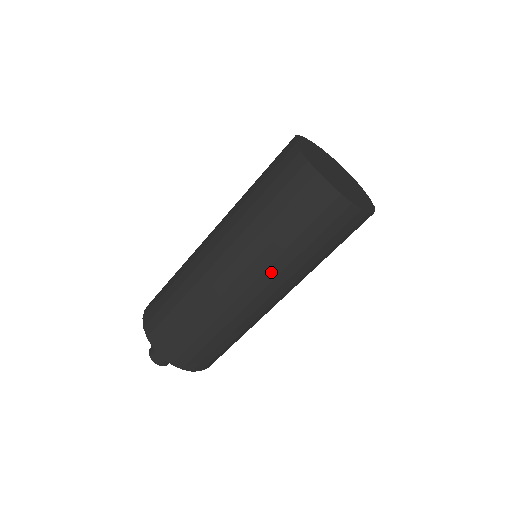
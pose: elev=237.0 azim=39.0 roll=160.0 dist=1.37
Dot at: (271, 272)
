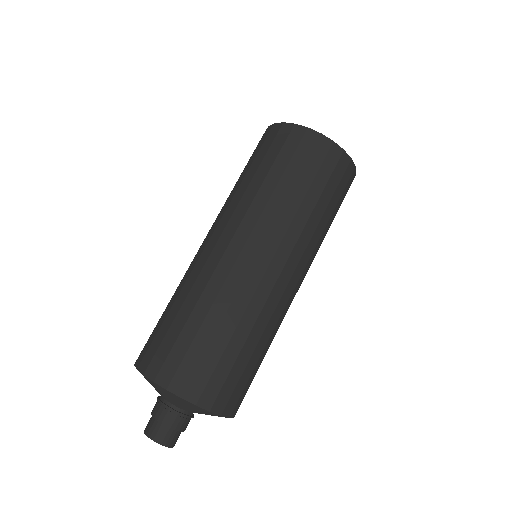
Dot at: (251, 216)
